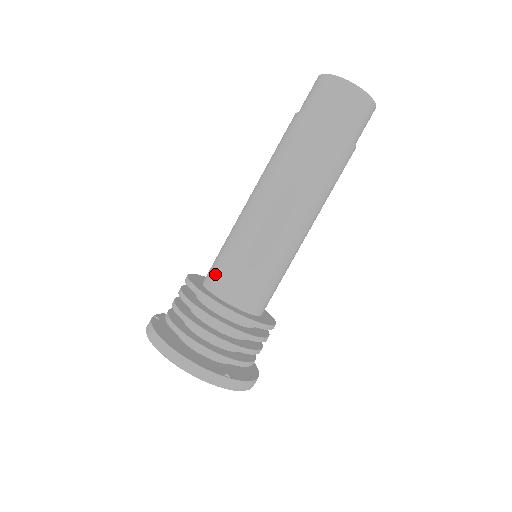
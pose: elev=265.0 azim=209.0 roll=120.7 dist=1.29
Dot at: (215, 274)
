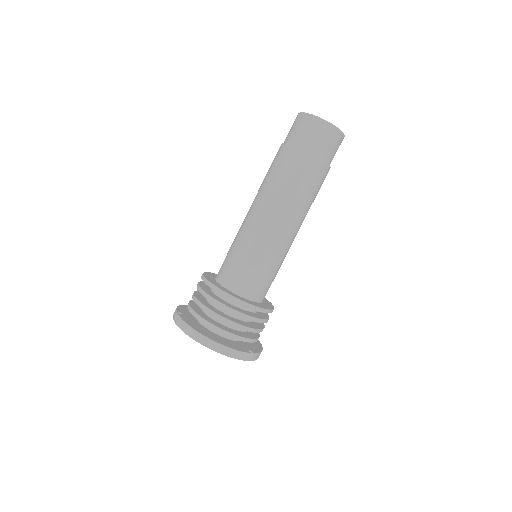
Dot at: (231, 276)
